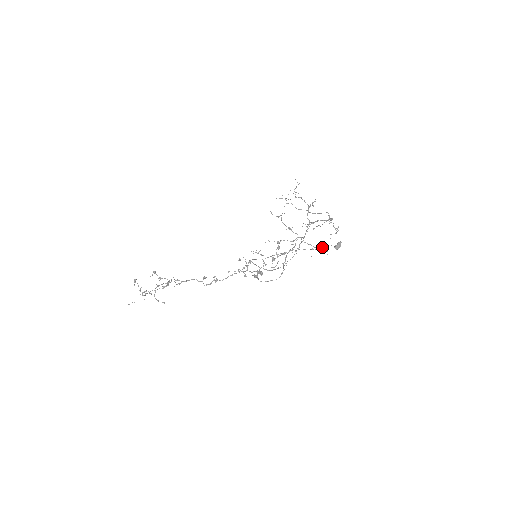
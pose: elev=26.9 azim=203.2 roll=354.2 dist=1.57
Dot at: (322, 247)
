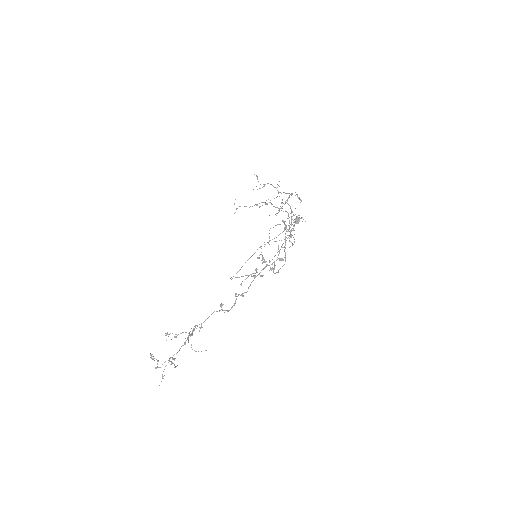
Dot at: occluded
